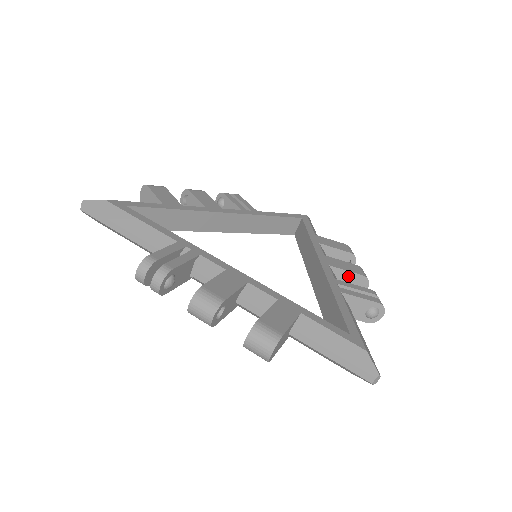
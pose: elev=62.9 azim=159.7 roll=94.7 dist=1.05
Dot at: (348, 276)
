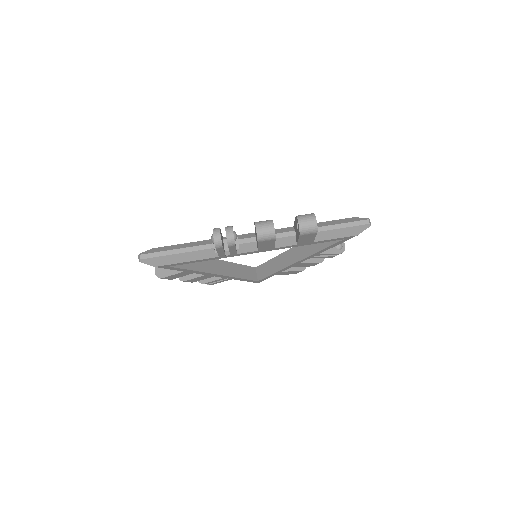
Dot at: occluded
